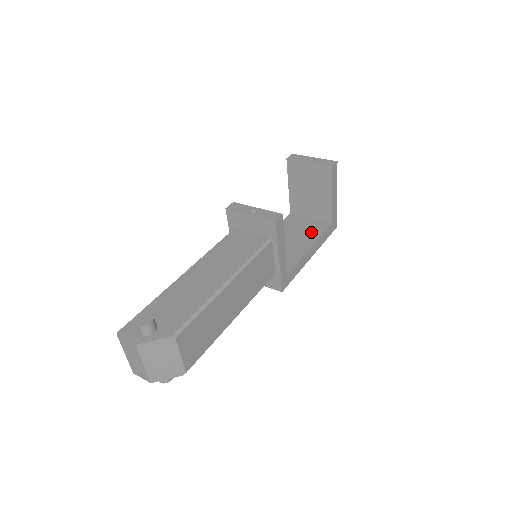
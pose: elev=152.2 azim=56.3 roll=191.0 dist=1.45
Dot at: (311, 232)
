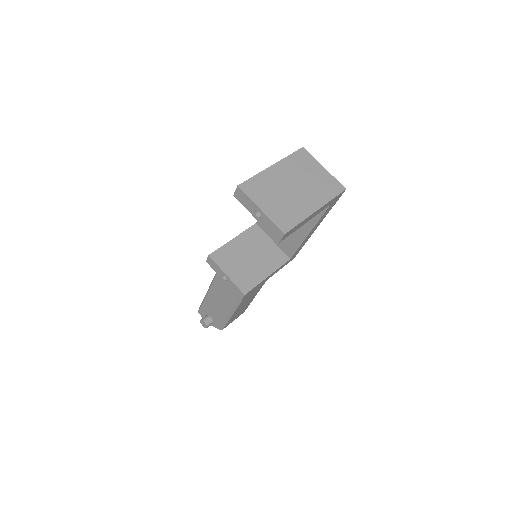
Dot at: occluded
